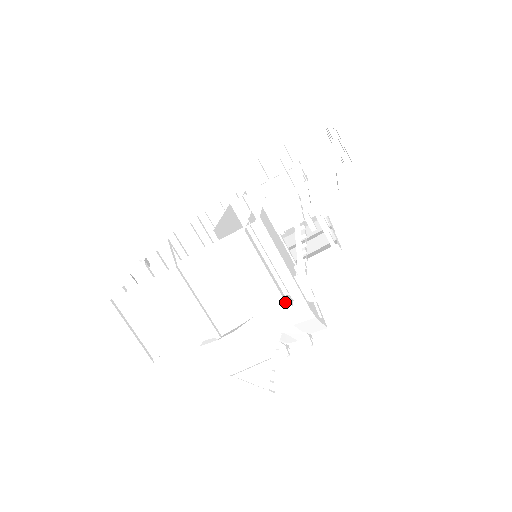
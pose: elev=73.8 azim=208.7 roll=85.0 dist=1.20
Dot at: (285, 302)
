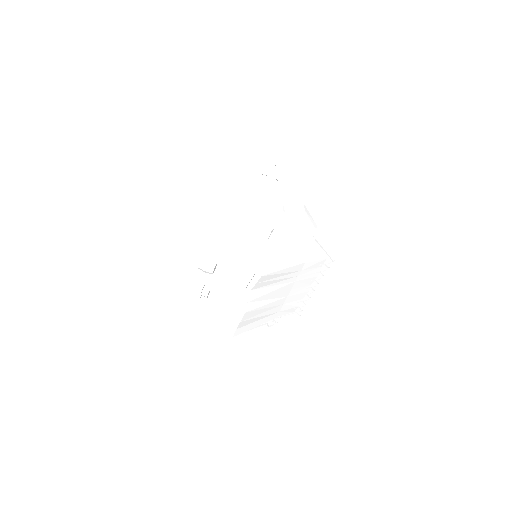
Dot at: (290, 187)
